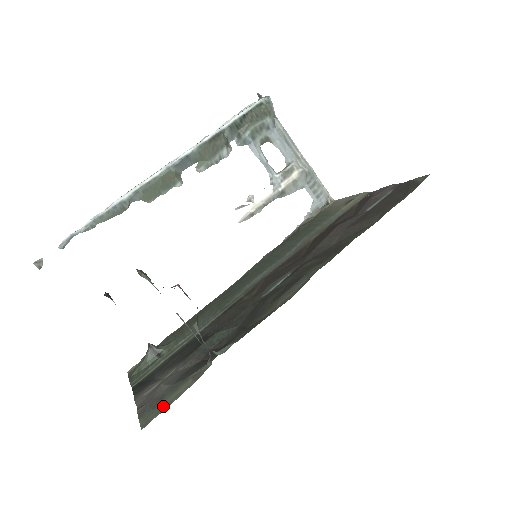
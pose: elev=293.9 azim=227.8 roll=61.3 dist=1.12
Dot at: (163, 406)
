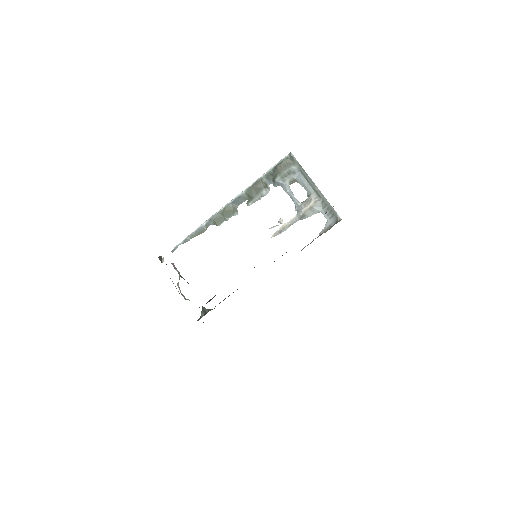
Dot at: occluded
